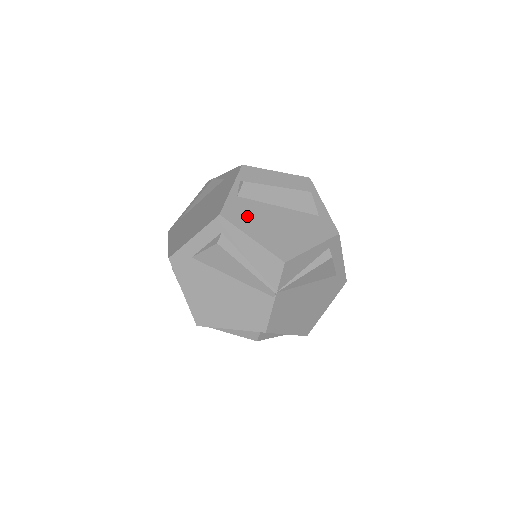
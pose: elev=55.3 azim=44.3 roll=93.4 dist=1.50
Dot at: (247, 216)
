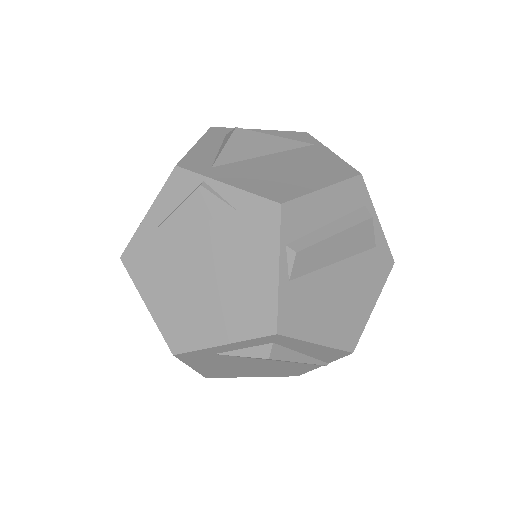
Dot at: (307, 310)
